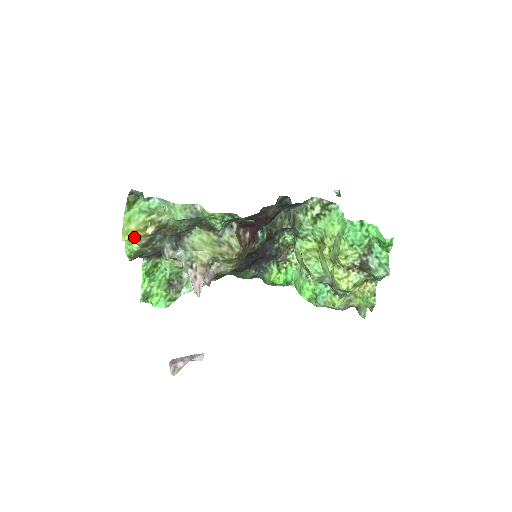
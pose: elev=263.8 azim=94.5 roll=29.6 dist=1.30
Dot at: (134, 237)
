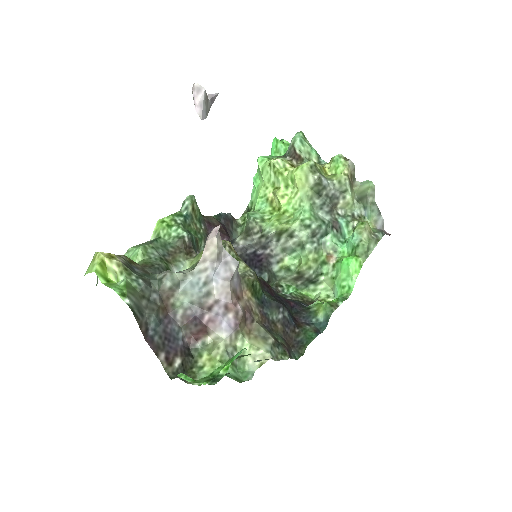
Dot at: (103, 253)
